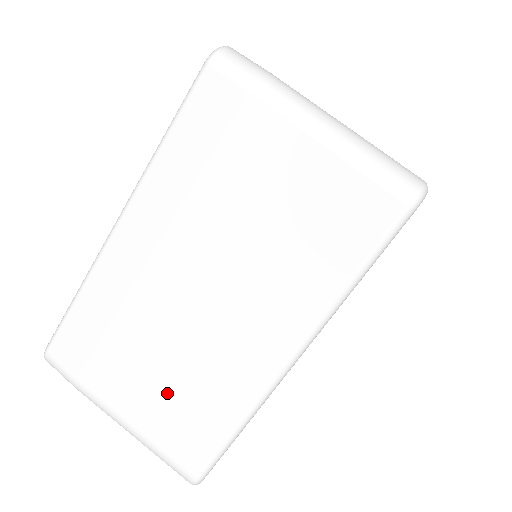
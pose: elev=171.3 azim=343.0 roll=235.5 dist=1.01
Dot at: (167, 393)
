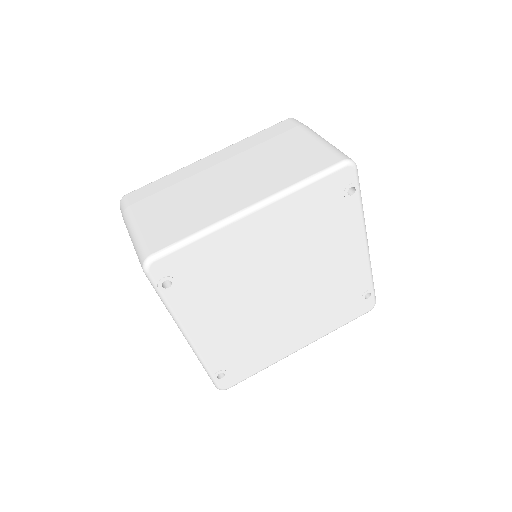
Dot at: (173, 214)
